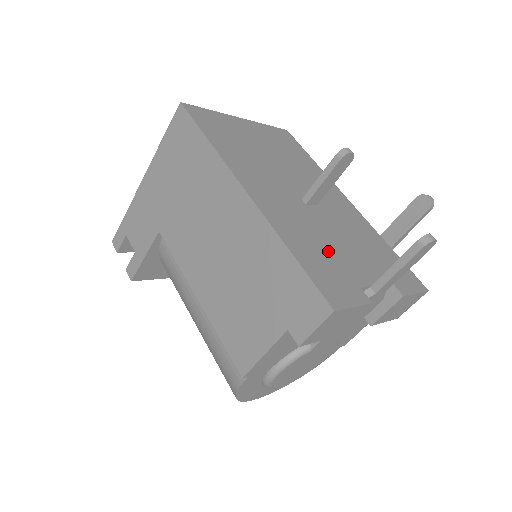
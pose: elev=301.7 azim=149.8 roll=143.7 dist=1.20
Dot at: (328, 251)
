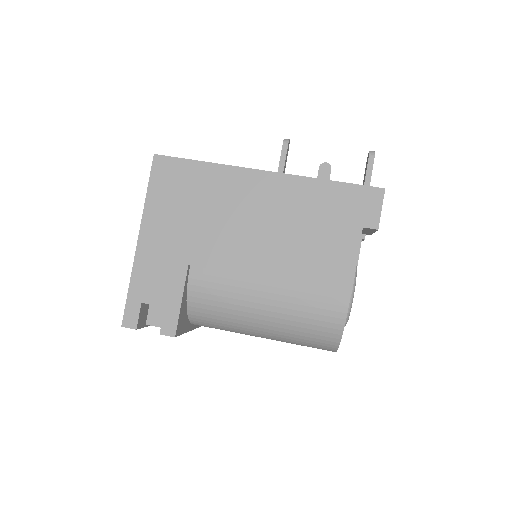
Dot at: occluded
